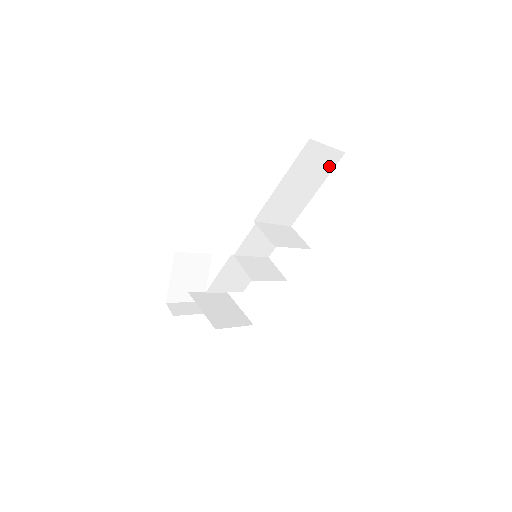
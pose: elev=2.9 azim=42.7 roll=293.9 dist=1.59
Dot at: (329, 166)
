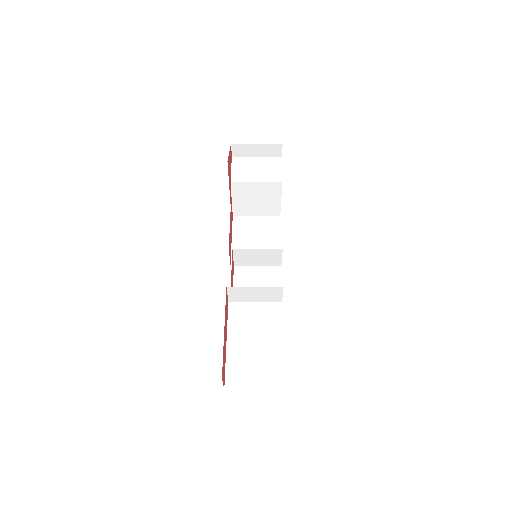
Dot at: occluded
